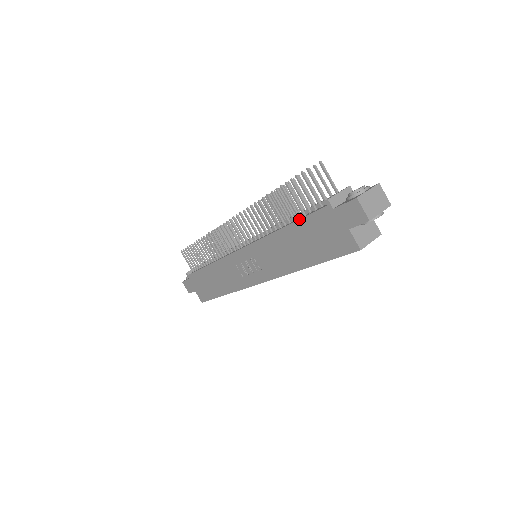
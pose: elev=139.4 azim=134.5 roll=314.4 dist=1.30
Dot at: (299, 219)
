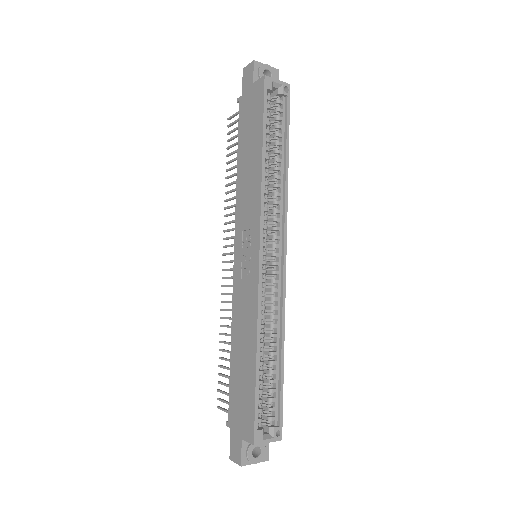
Dot at: (238, 139)
